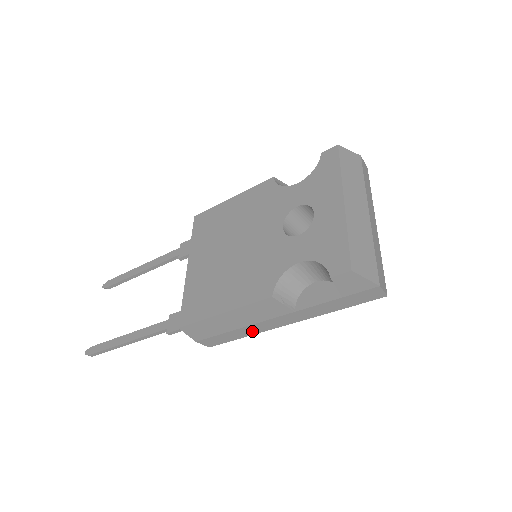
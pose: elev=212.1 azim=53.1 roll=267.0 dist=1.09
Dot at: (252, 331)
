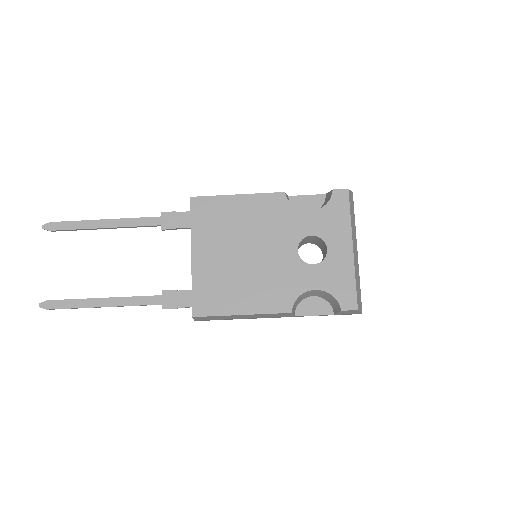
Dot at: occluded
